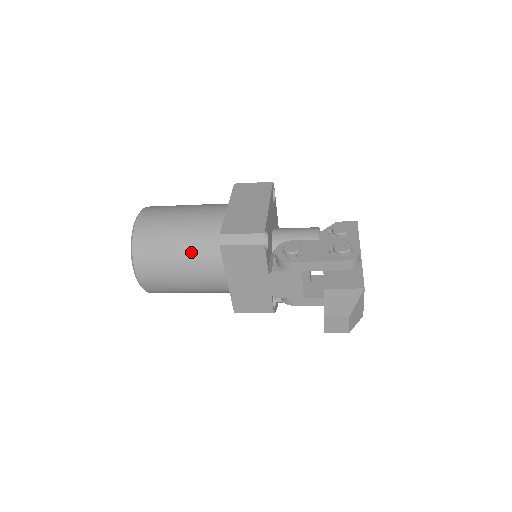
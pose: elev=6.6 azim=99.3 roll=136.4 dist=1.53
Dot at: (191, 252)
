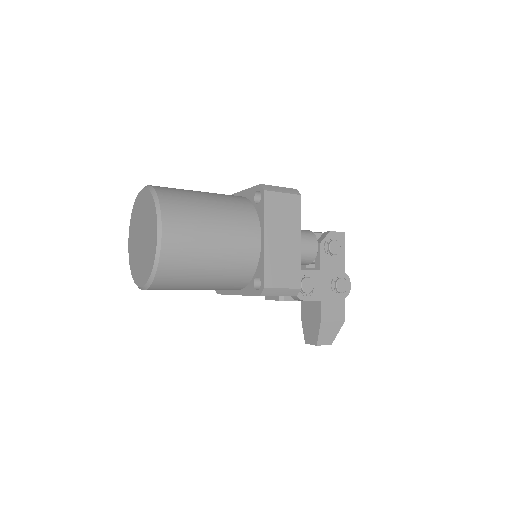
Dot at: (218, 281)
